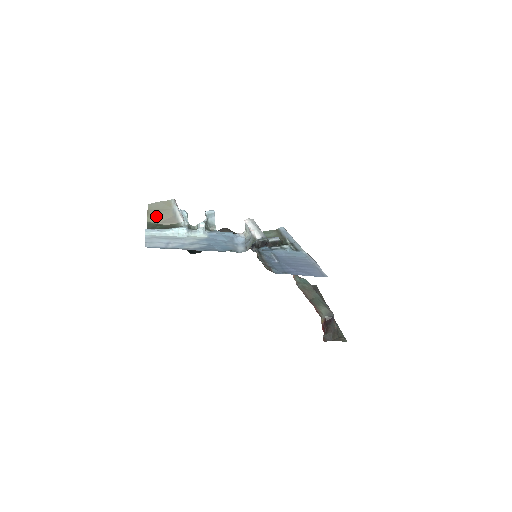
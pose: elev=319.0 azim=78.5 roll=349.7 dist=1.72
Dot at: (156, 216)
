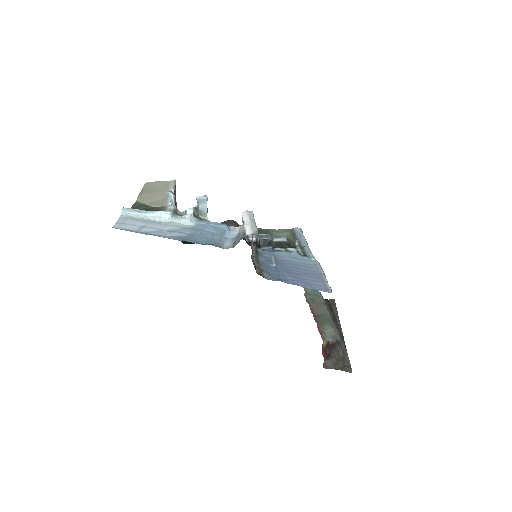
Dot at: (147, 196)
